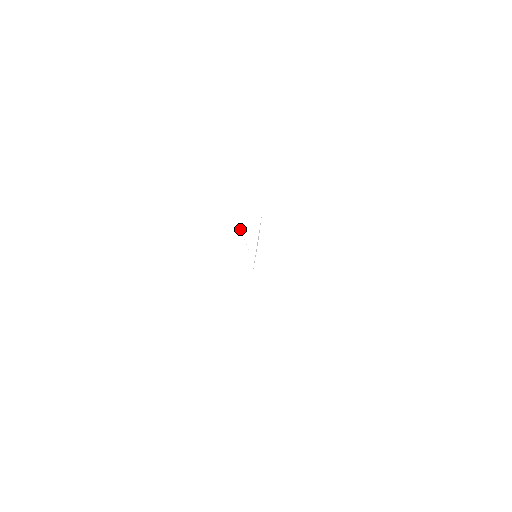
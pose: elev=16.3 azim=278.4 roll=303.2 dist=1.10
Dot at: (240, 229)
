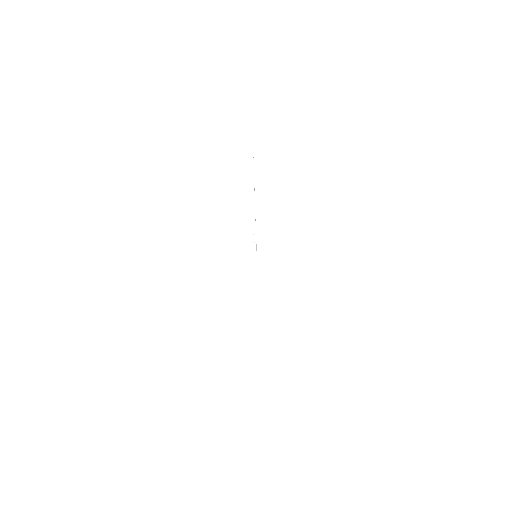
Dot at: occluded
